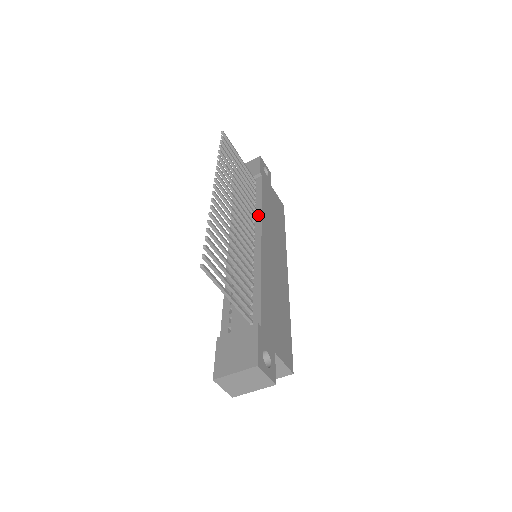
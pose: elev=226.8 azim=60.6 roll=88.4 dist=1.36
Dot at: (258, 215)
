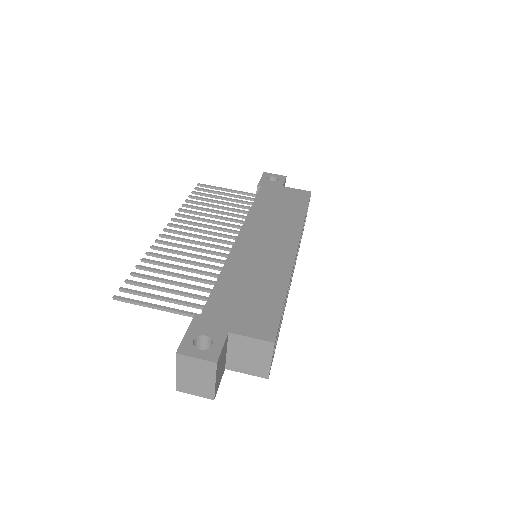
Dot at: occluded
